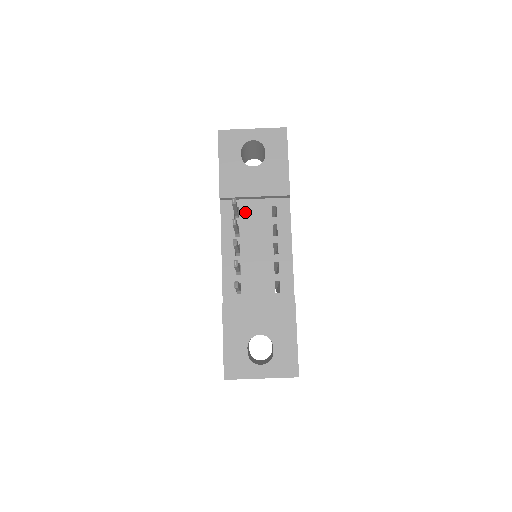
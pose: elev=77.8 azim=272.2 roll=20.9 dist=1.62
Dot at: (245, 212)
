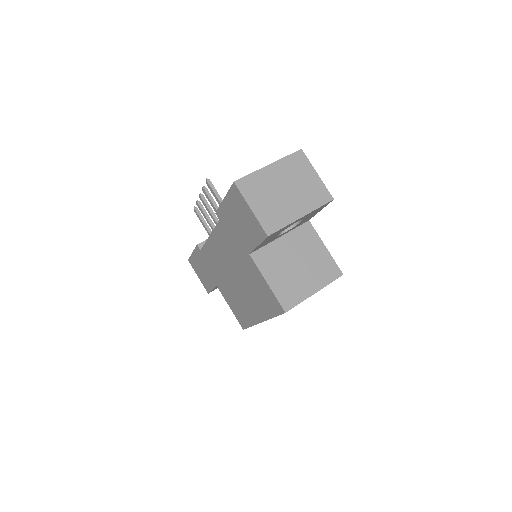
Dot at: occluded
